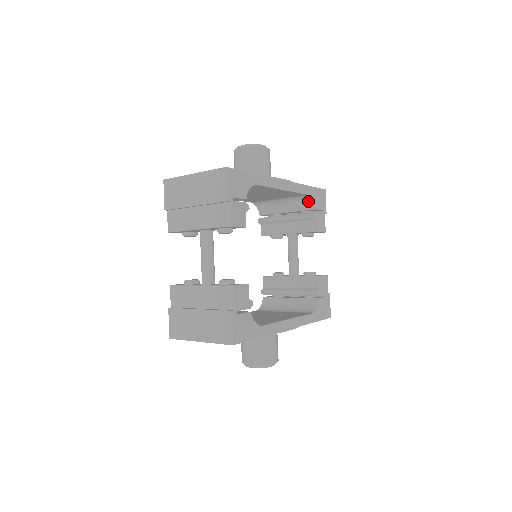
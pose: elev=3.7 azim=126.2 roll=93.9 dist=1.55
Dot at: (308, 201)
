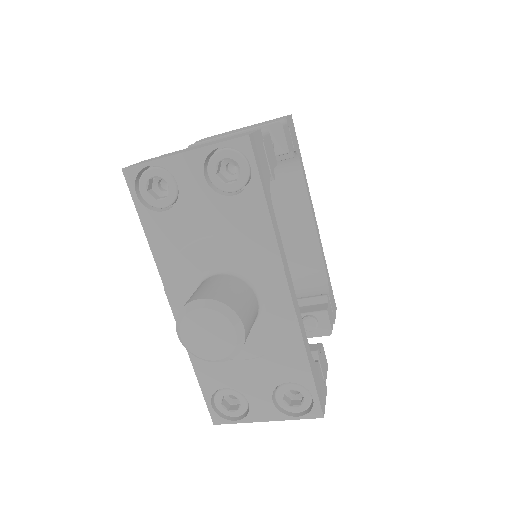
Dot at: (322, 286)
